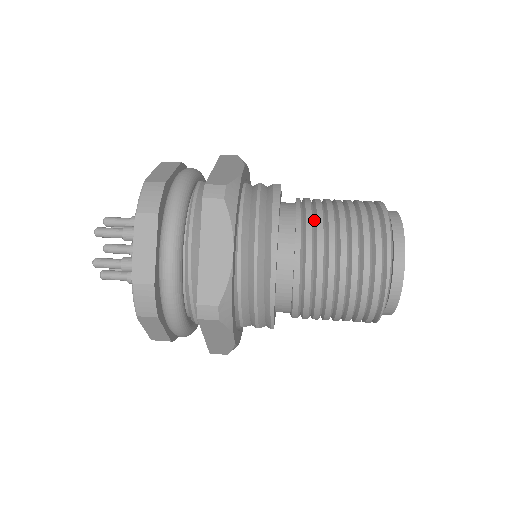
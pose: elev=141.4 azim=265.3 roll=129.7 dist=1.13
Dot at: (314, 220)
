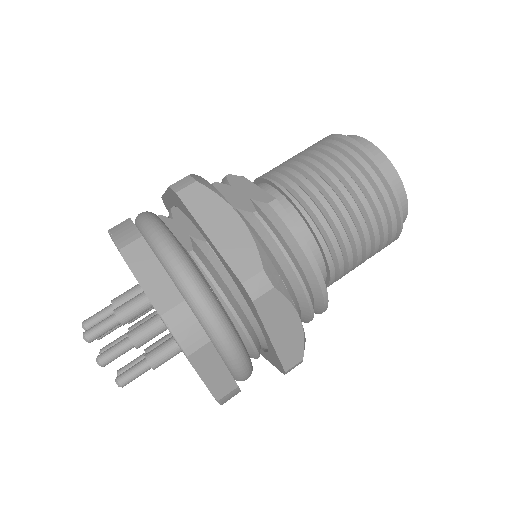
Dot at: (325, 216)
